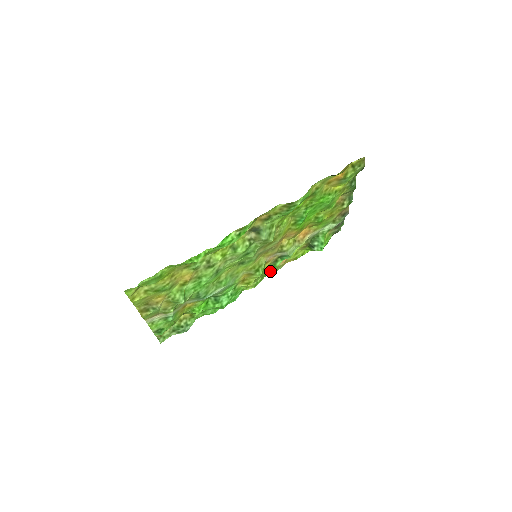
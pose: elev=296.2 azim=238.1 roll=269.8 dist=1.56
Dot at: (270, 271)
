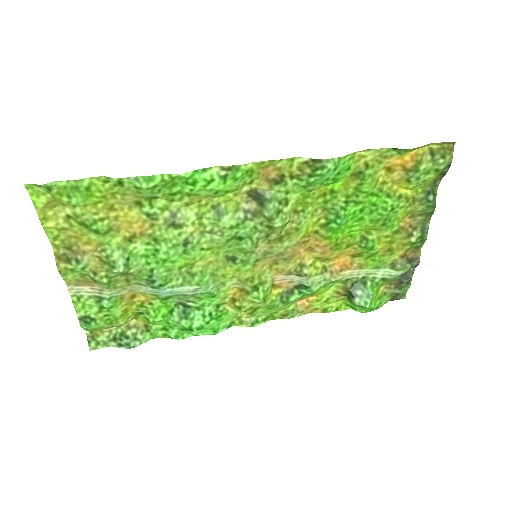
Dot at: (279, 306)
